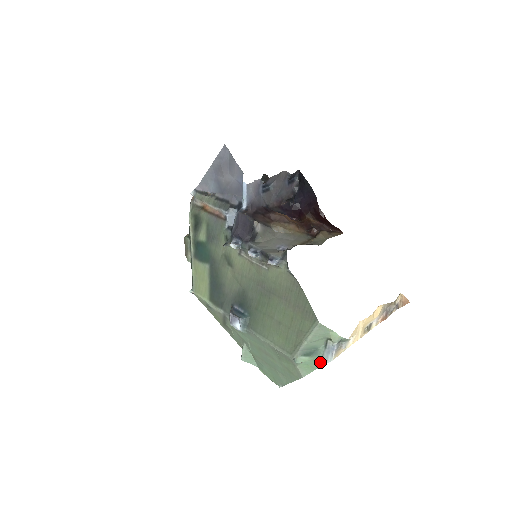
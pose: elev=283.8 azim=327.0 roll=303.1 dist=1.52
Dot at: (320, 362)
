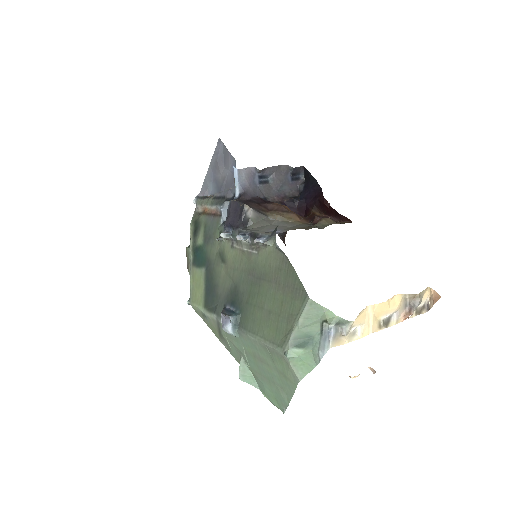
Dot at: (317, 355)
